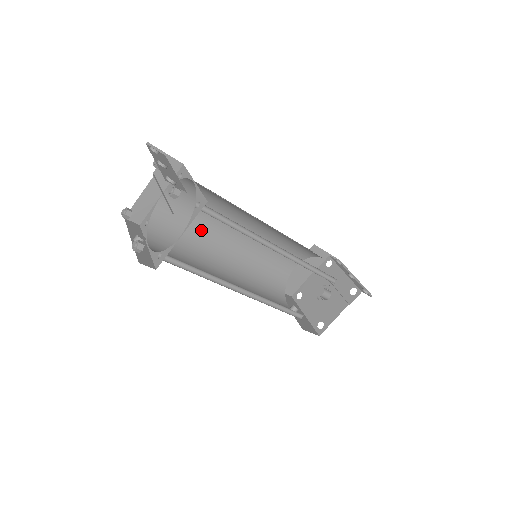
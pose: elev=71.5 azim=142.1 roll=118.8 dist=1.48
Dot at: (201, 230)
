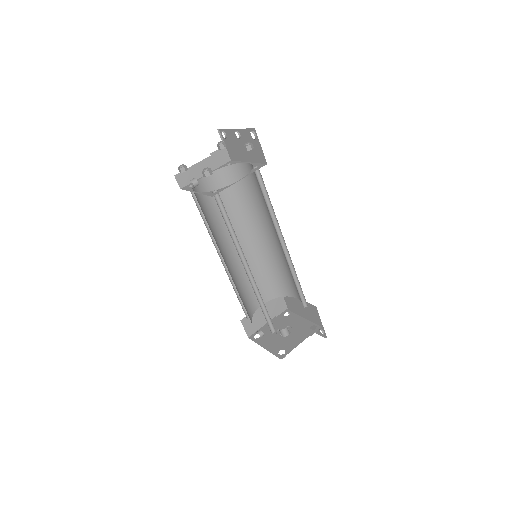
Dot at: (218, 221)
